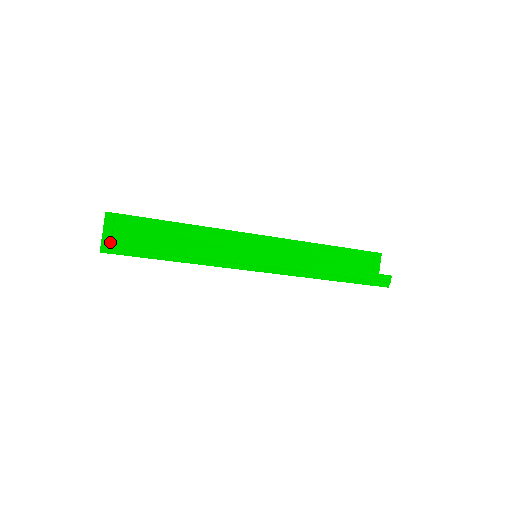
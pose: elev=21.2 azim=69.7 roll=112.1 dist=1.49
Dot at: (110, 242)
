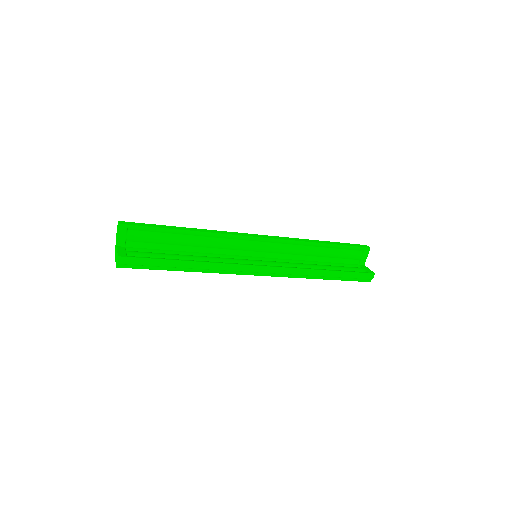
Dot at: (126, 260)
